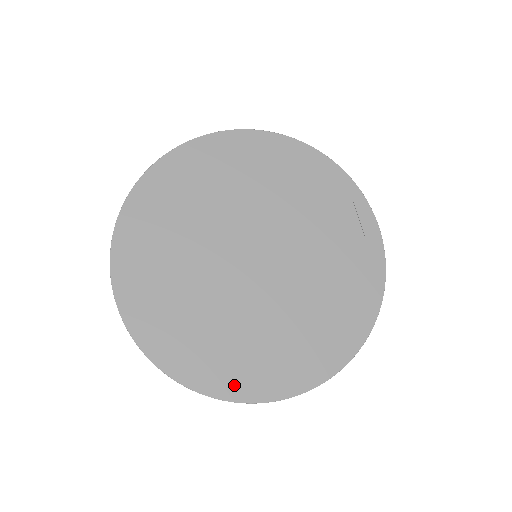
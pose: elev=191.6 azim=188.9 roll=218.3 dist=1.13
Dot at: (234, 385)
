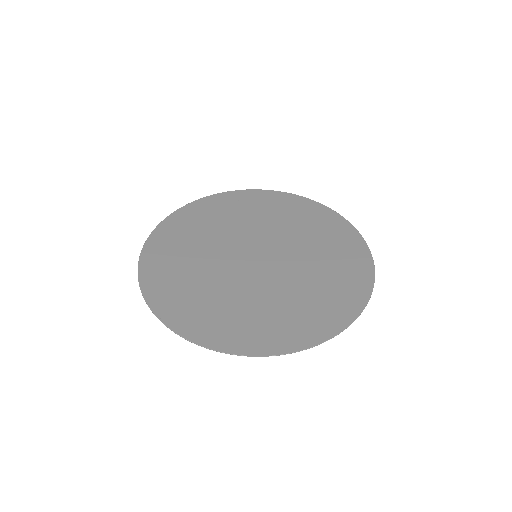
Dot at: (340, 315)
